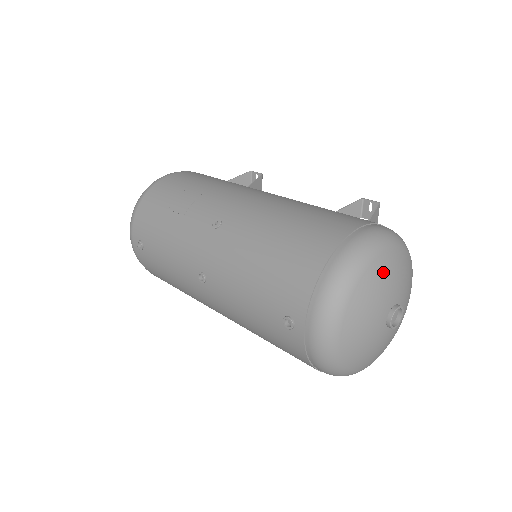
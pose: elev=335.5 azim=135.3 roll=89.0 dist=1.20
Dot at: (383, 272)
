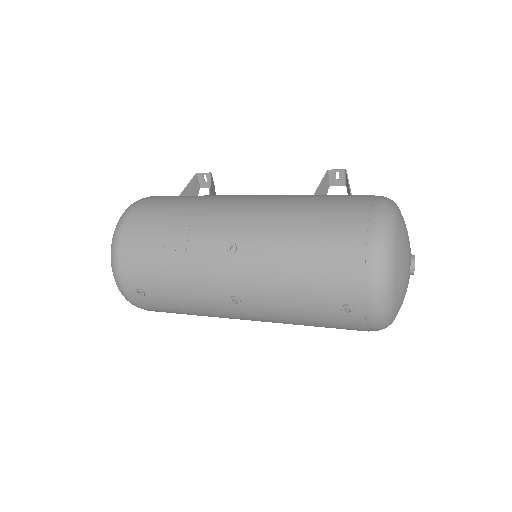
Dot at: (403, 237)
